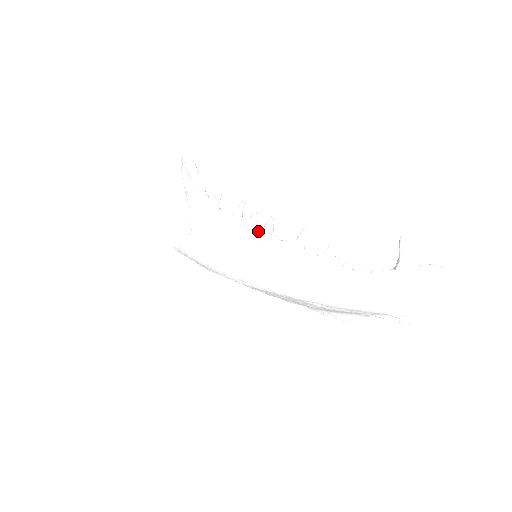
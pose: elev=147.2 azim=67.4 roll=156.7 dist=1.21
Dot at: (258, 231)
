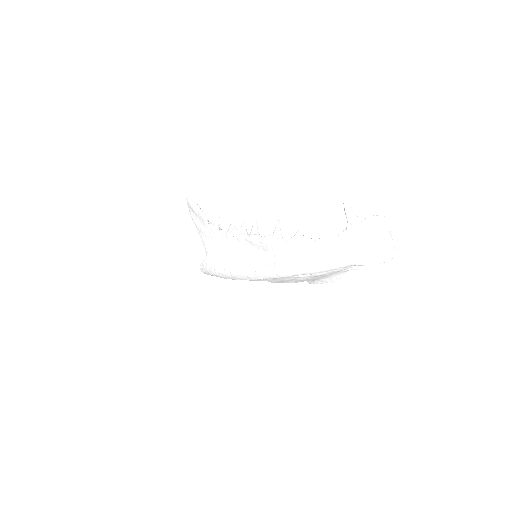
Dot at: (247, 236)
